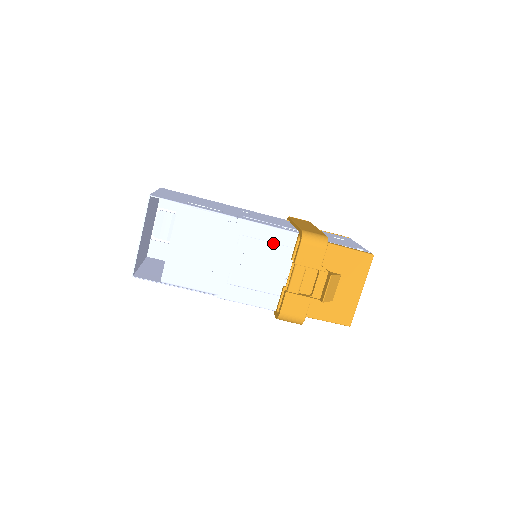
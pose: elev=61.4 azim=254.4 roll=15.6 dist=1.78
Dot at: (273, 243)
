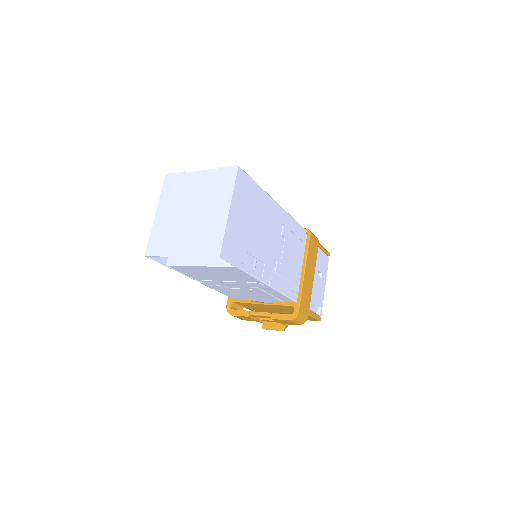
Dot at: (274, 296)
